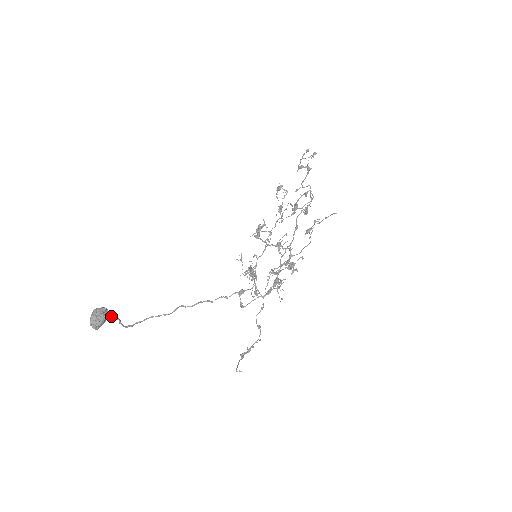
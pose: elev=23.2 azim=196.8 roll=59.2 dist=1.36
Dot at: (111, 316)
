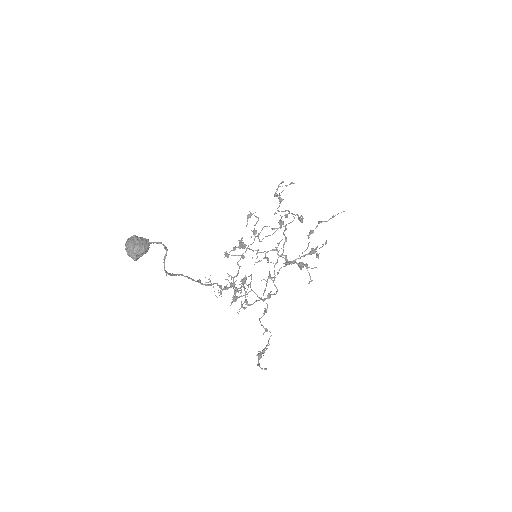
Dot at: (160, 243)
